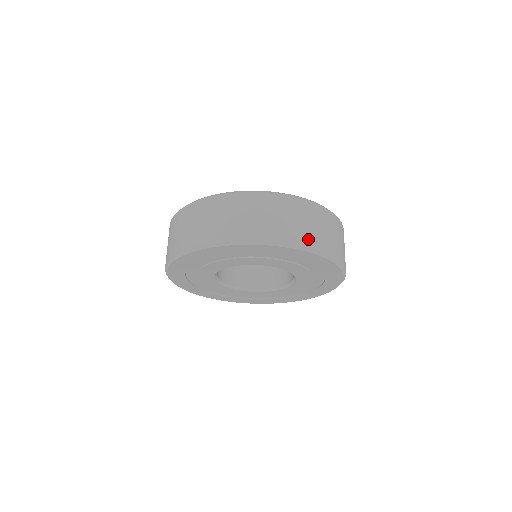
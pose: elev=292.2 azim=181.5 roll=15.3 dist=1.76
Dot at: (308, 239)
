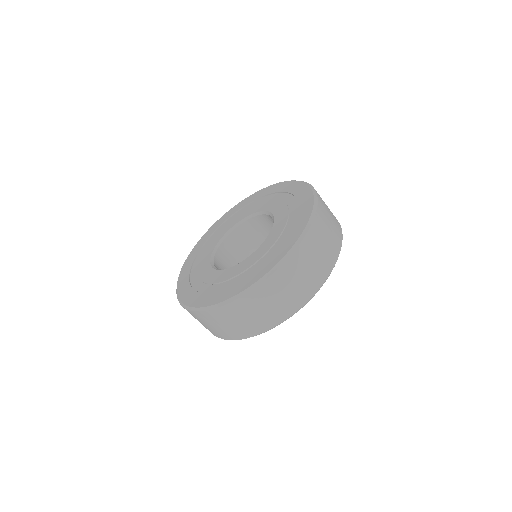
Dot at: (278, 316)
